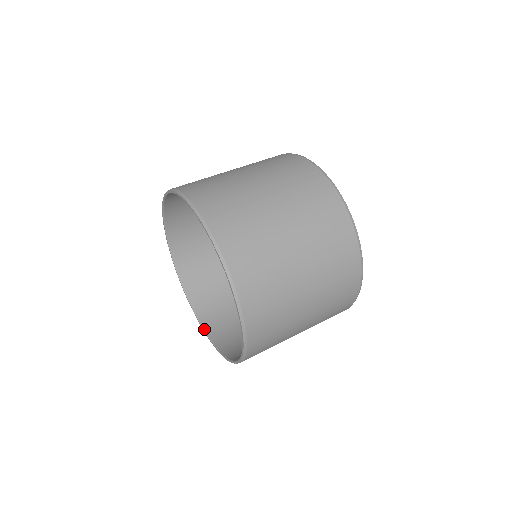
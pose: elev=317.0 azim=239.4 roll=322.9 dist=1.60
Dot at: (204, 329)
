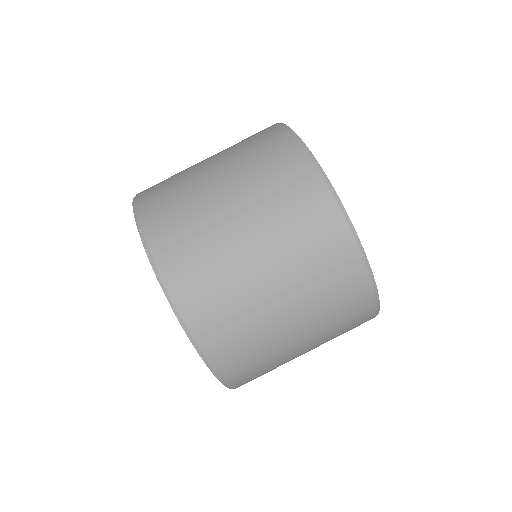
Dot at: occluded
